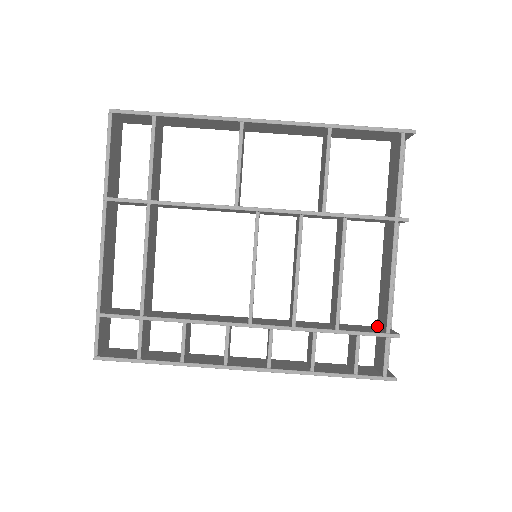
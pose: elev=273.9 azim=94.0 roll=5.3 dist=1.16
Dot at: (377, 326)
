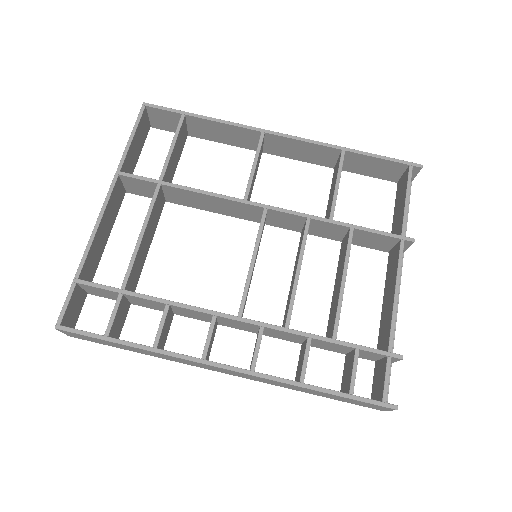
Dot at: occluded
